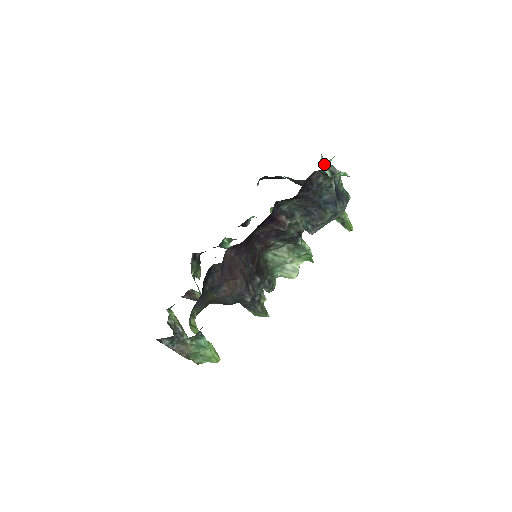
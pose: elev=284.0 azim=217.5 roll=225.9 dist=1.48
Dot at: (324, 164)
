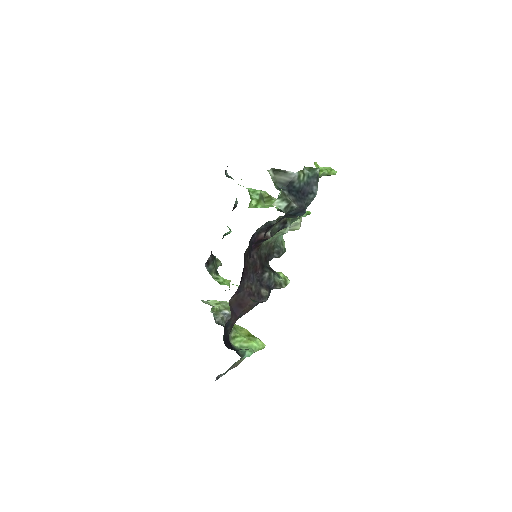
Dot at: (276, 200)
